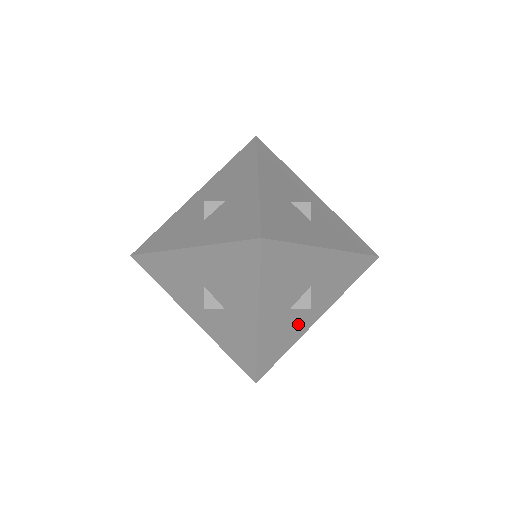
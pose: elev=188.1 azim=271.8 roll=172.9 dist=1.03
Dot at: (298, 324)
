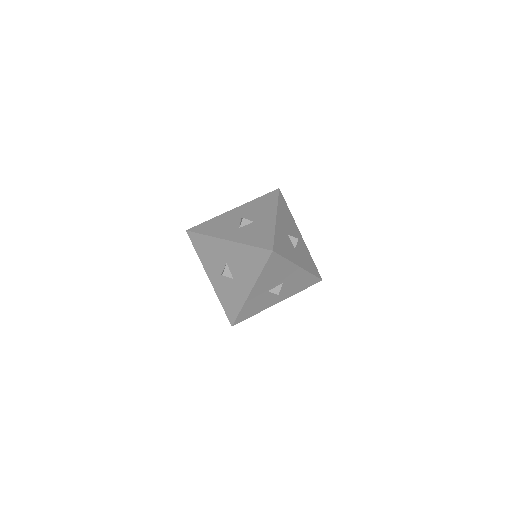
Dot at: (267, 301)
